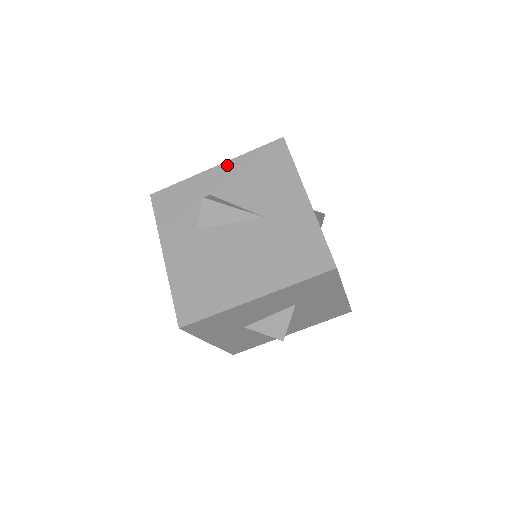
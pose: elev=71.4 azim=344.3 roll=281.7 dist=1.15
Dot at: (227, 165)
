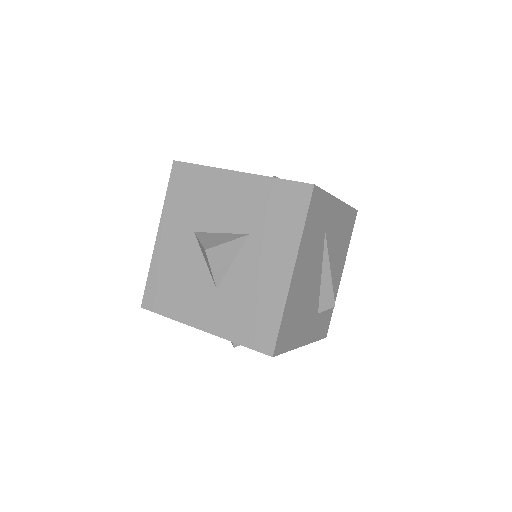
Dot at: occluded
